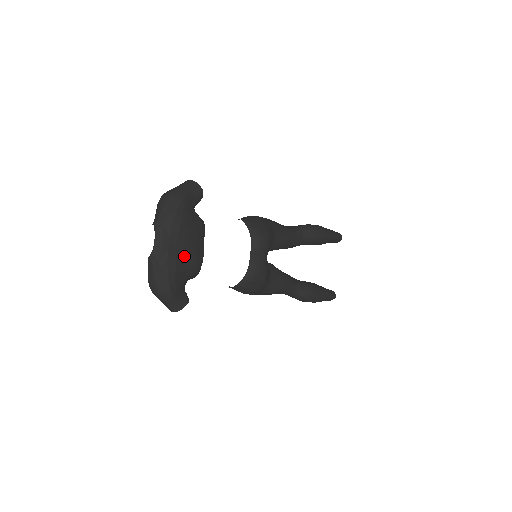
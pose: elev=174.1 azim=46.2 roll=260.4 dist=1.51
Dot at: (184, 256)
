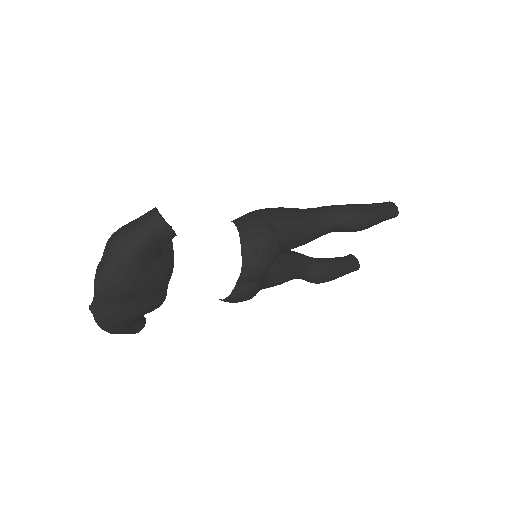
Dot at: (134, 309)
